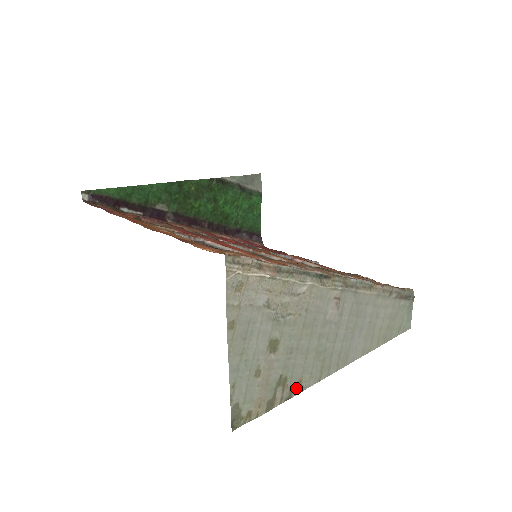
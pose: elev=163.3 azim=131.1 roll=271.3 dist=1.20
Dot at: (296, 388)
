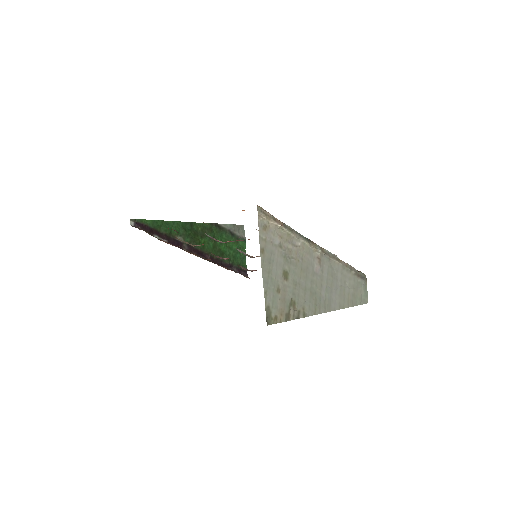
Dot at: (301, 313)
